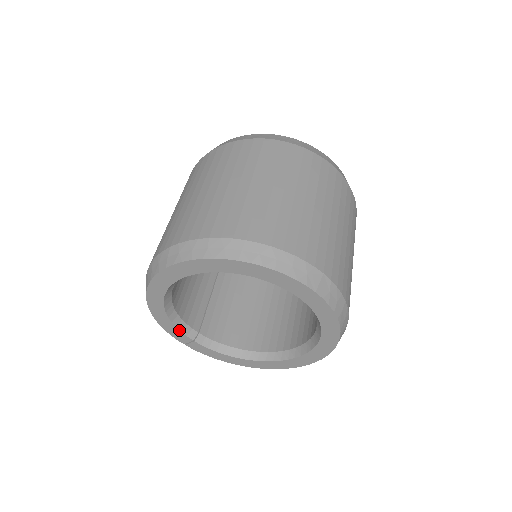
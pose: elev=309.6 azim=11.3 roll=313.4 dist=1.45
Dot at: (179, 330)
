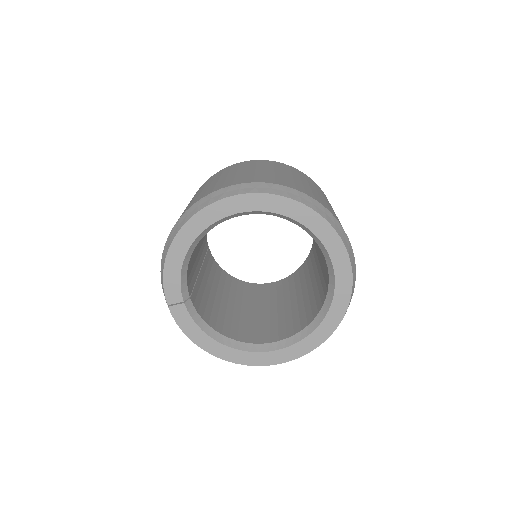
Dot at: (180, 282)
